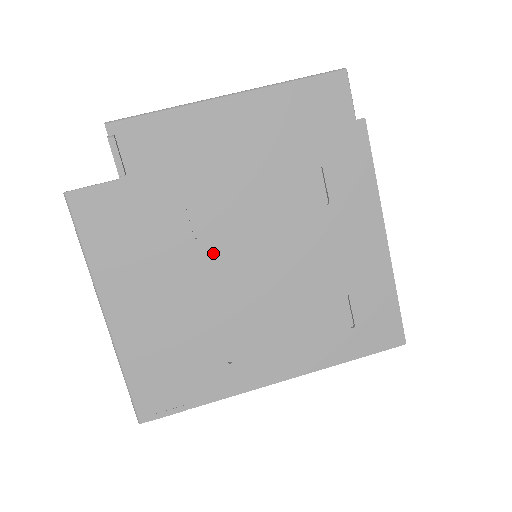
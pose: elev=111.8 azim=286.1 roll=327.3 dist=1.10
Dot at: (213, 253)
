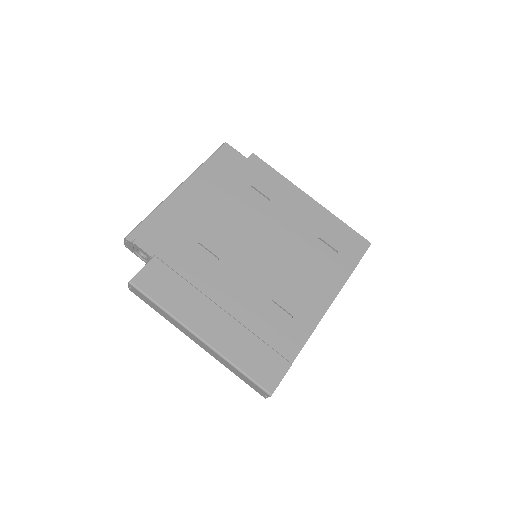
Dot at: (233, 262)
